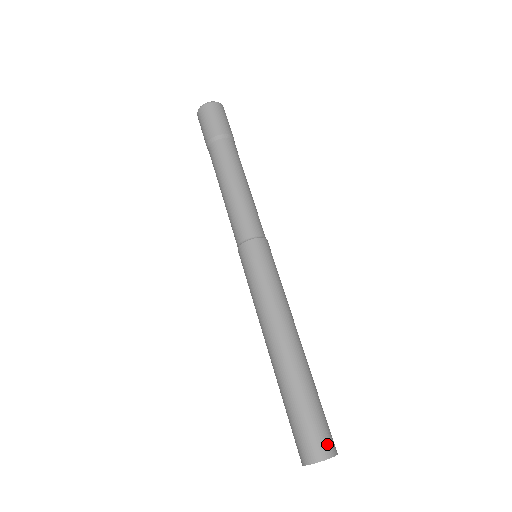
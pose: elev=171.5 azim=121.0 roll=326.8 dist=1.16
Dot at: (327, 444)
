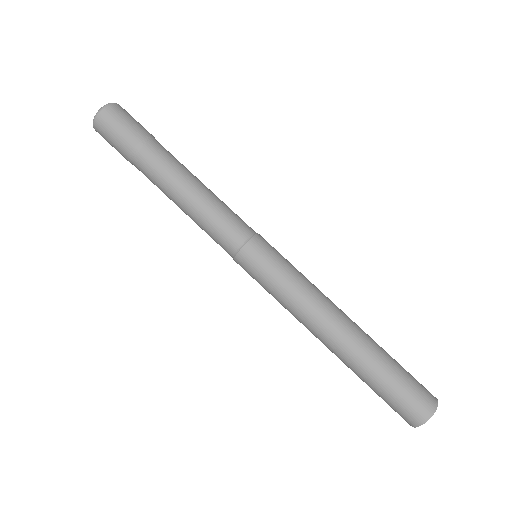
Dot at: (428, 396)
